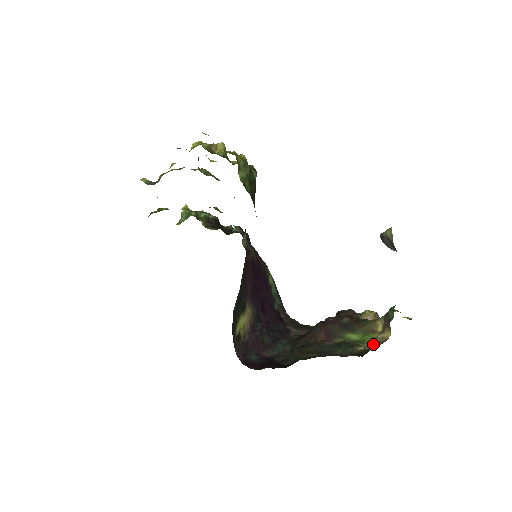
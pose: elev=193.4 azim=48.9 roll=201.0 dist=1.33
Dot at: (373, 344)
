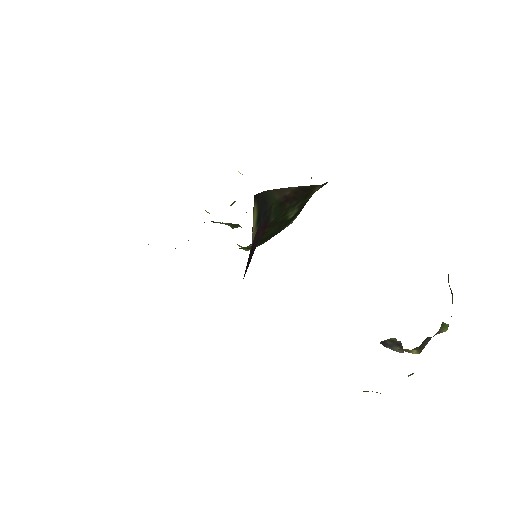
Dot at: occluded
